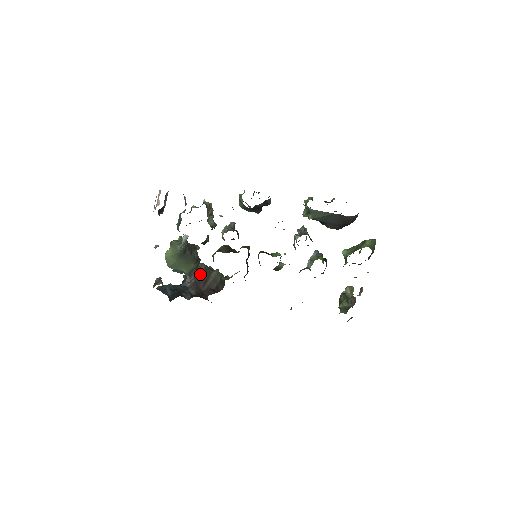
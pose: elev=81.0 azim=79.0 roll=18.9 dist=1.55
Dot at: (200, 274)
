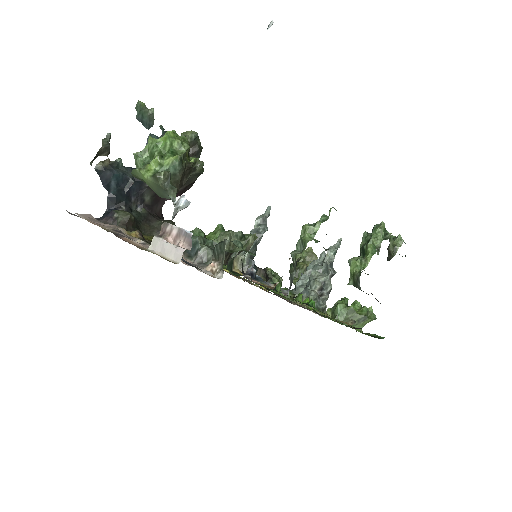
Dot at: occluded
